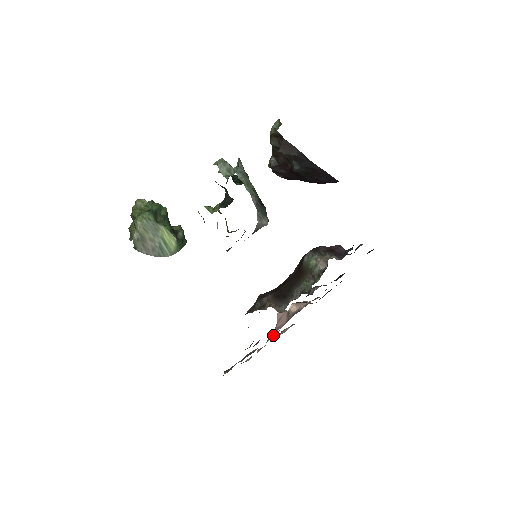
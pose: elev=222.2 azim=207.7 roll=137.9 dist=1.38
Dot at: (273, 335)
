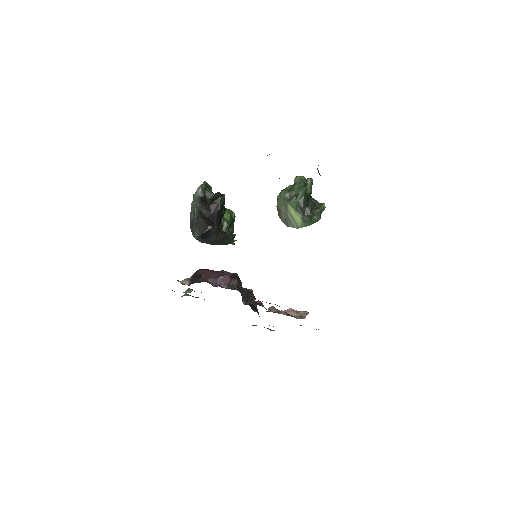
Dot at: occluded
